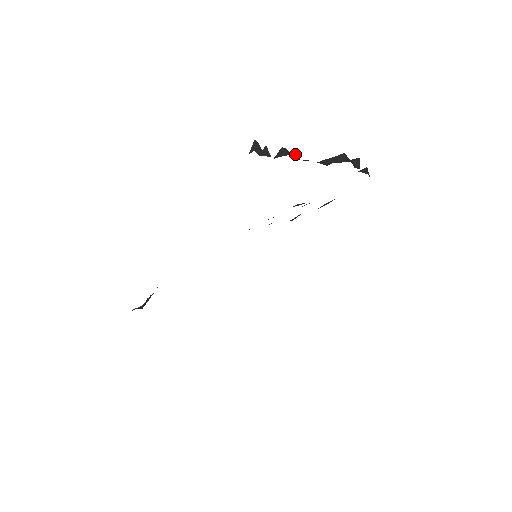
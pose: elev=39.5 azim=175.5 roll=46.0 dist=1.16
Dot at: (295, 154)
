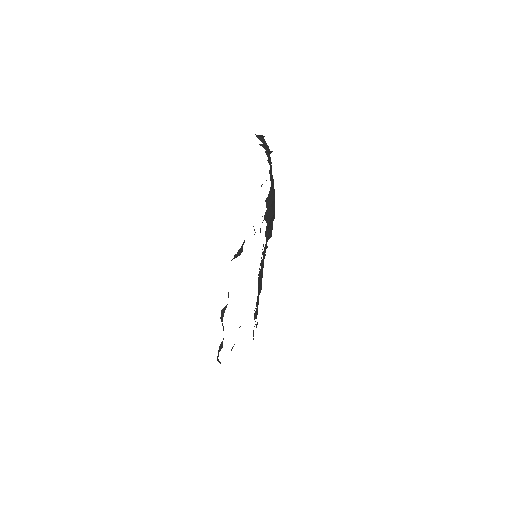
Dot at: occluded
